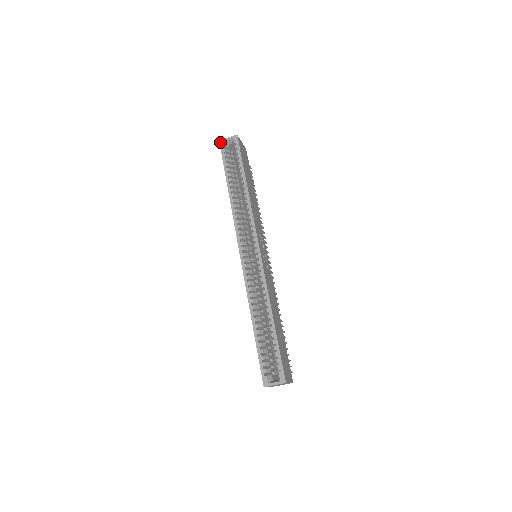
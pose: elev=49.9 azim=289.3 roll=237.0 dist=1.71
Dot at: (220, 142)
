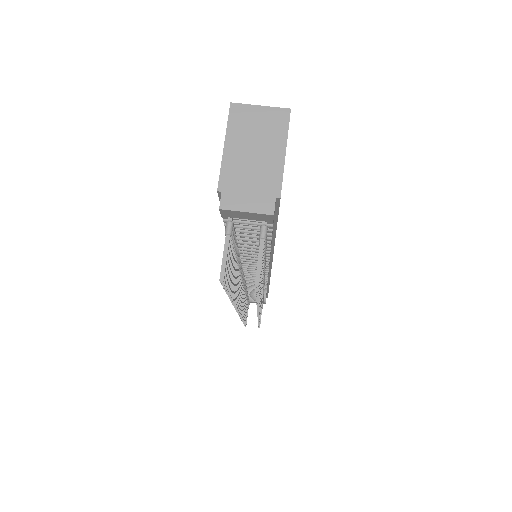
Dot at: occluded
